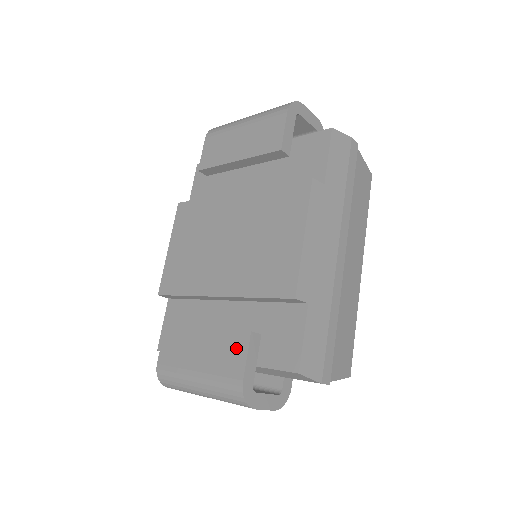
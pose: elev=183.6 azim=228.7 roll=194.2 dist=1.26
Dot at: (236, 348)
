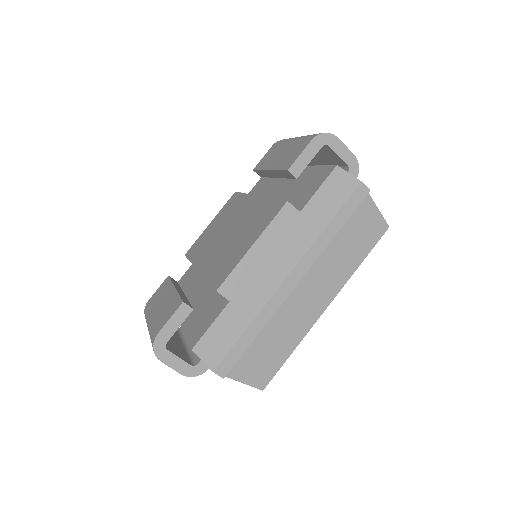
Dot at: (172, 309)
